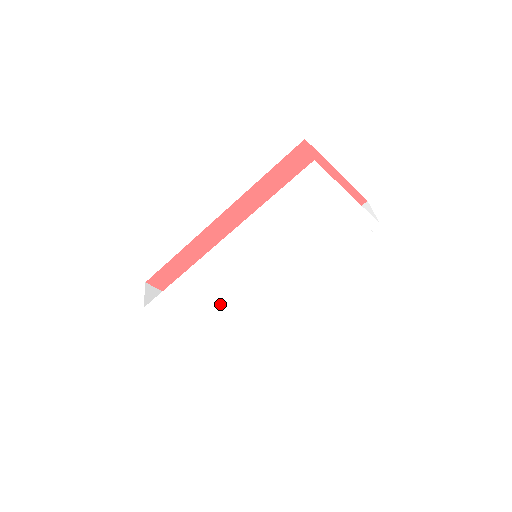
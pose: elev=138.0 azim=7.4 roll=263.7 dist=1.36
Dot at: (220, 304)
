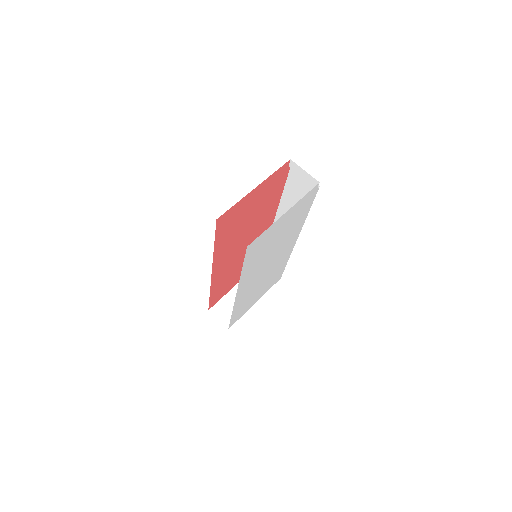
Dot at: (263, 285)
